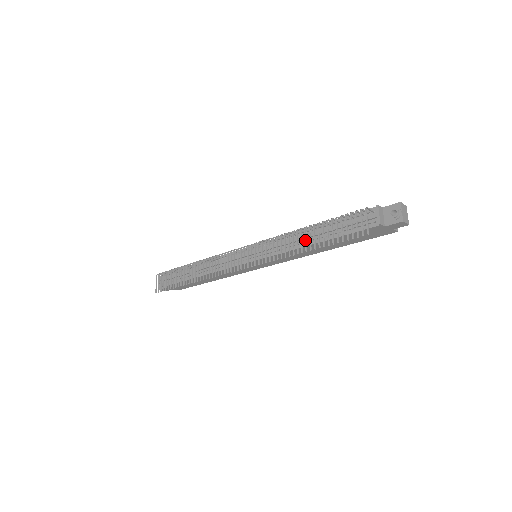
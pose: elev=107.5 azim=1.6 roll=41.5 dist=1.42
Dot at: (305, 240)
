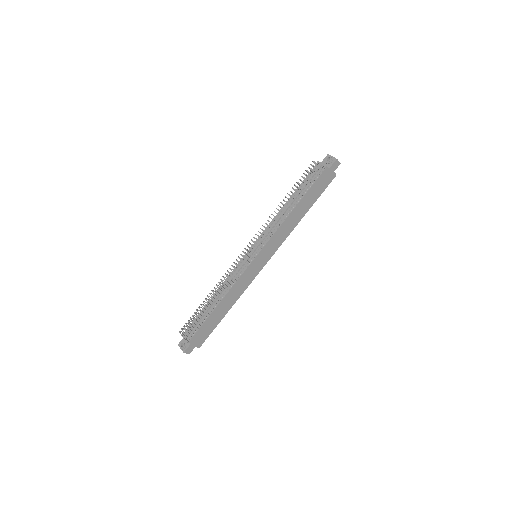
Dot at: (288, 203)
